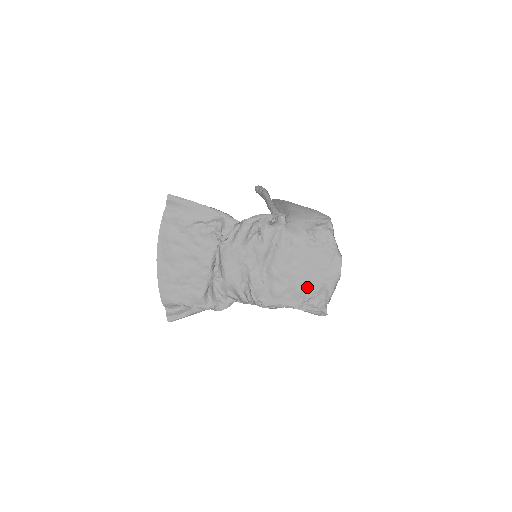
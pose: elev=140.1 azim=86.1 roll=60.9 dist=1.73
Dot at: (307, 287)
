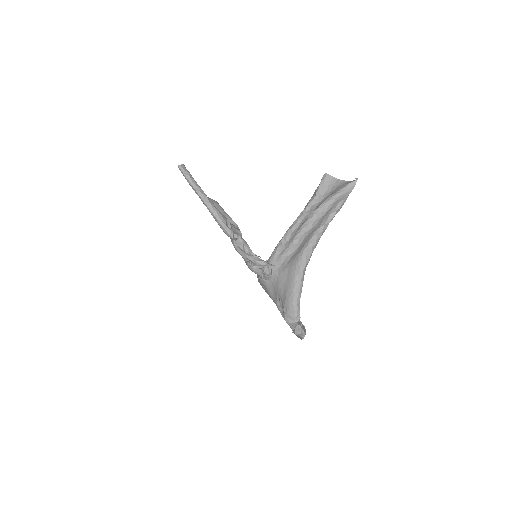
Dot at: occluded
